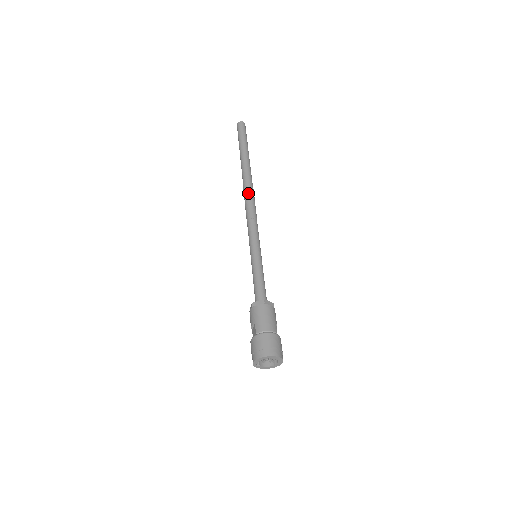
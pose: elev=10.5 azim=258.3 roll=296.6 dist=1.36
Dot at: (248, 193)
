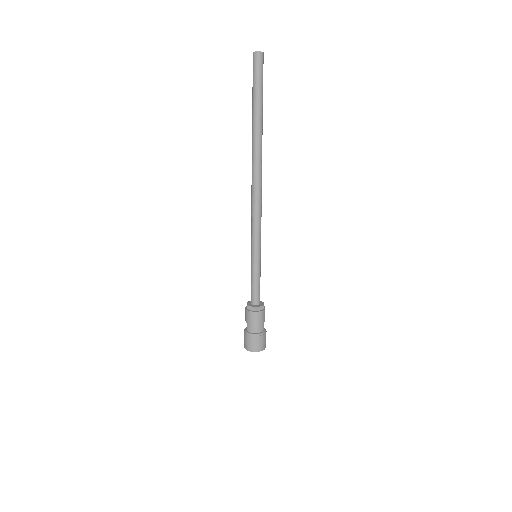
Dot at: (255, 183)
